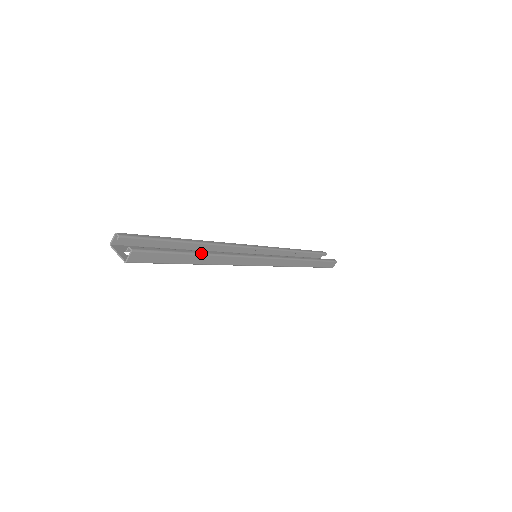
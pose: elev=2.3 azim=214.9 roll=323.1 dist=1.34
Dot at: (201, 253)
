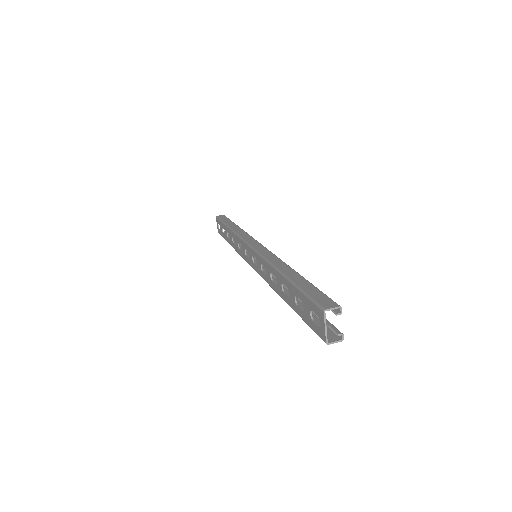
Dot at: occluded
